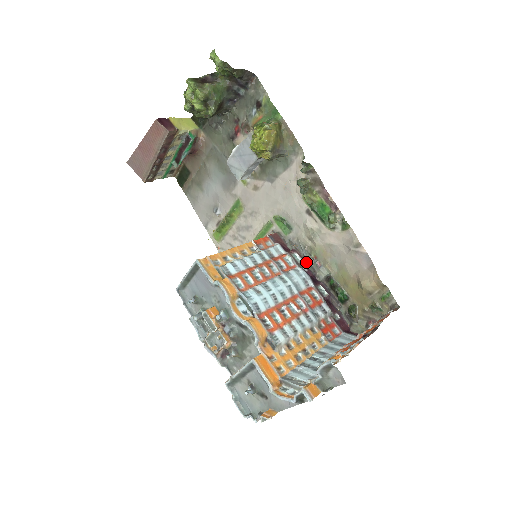
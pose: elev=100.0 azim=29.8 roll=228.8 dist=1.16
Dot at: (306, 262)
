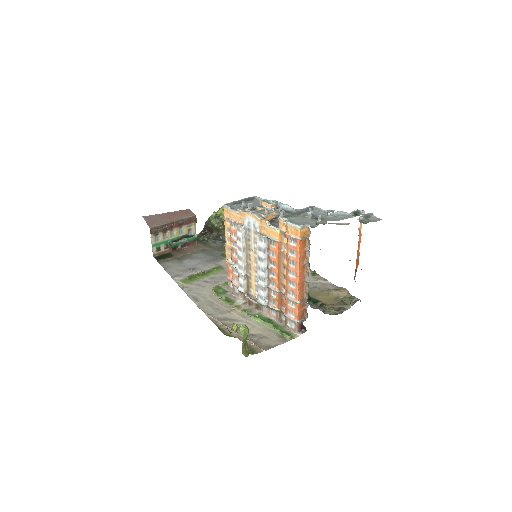
Dot at: occluded
